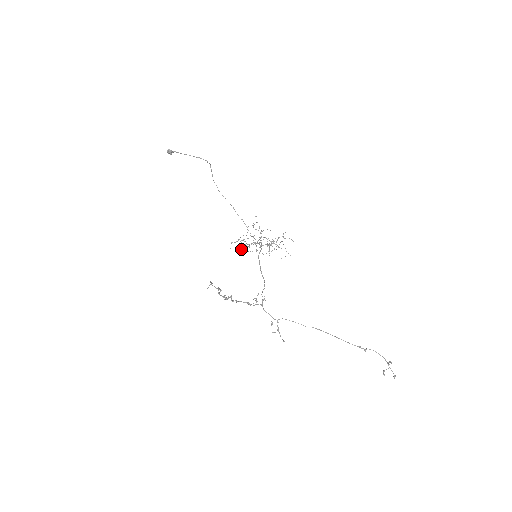
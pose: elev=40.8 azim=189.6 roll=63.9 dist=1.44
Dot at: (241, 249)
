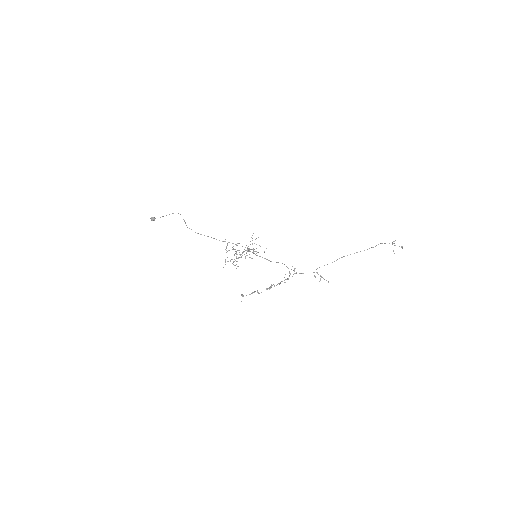
Dot at: occluded
